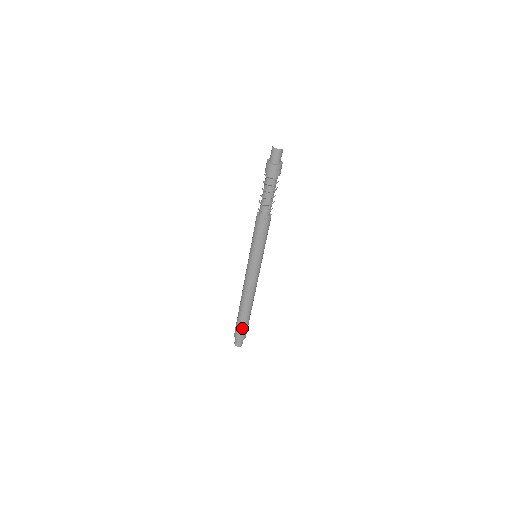
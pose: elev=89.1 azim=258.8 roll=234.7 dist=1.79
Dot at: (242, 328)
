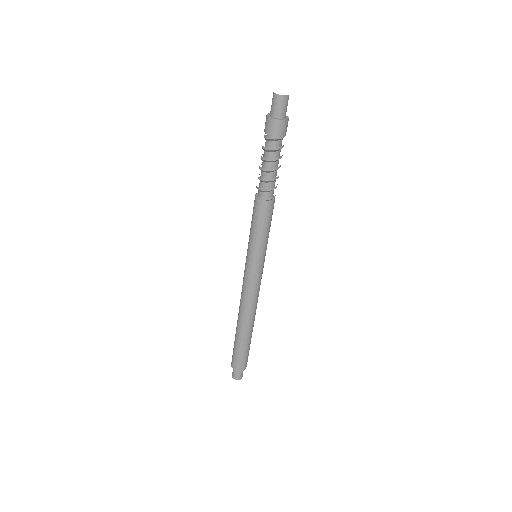
Dot at: (241, 355)
